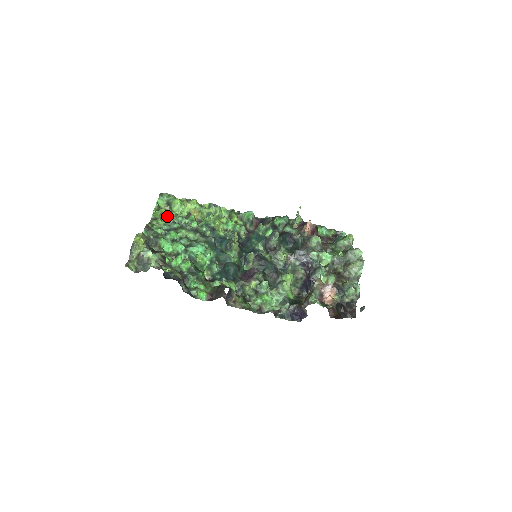
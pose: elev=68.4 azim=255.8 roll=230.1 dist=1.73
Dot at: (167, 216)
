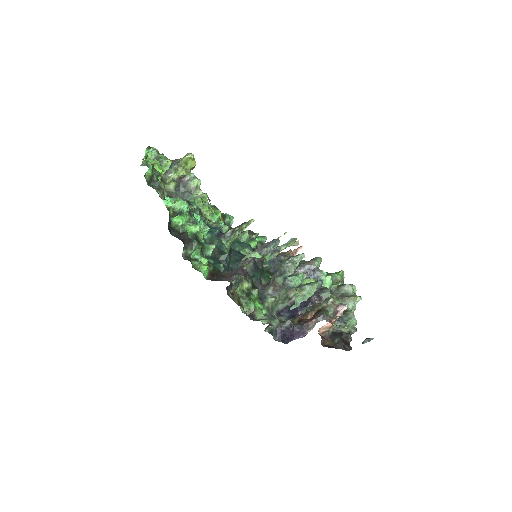
Dot at: (161, 170)
